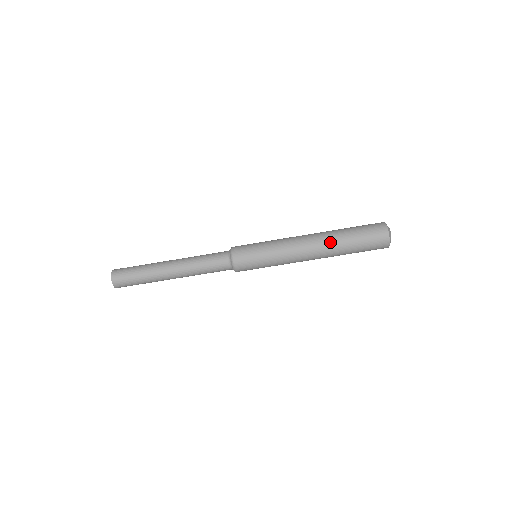
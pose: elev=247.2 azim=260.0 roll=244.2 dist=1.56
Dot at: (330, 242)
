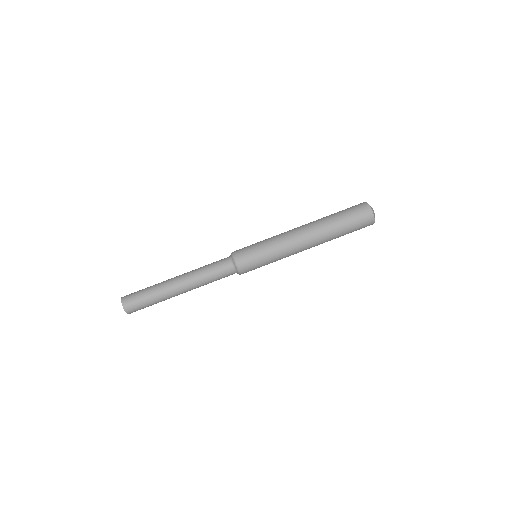
Dot at: (324, 235)
